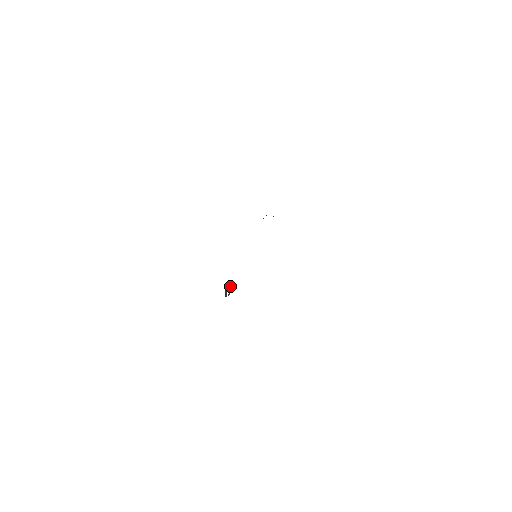
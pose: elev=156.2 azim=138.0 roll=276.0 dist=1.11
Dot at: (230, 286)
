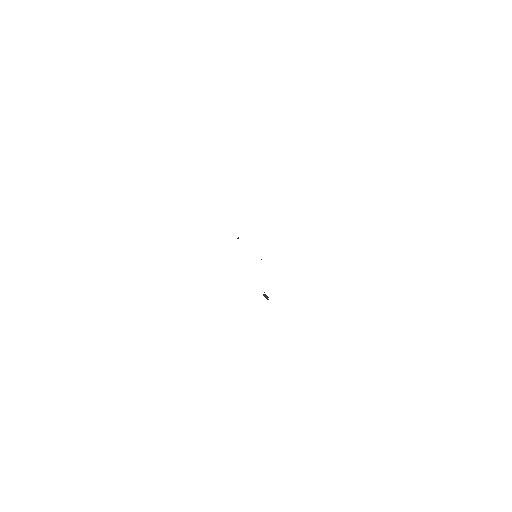
Dot at: occluded
